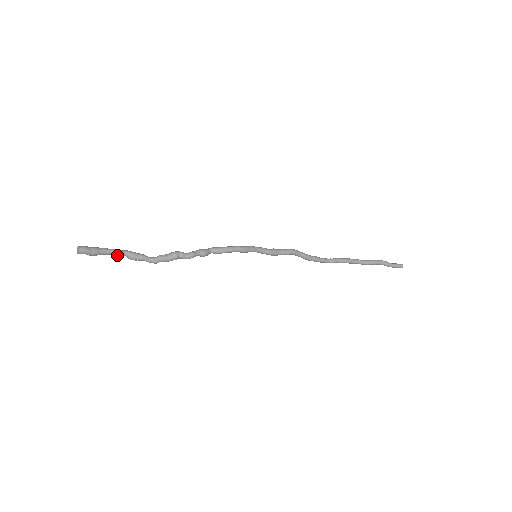
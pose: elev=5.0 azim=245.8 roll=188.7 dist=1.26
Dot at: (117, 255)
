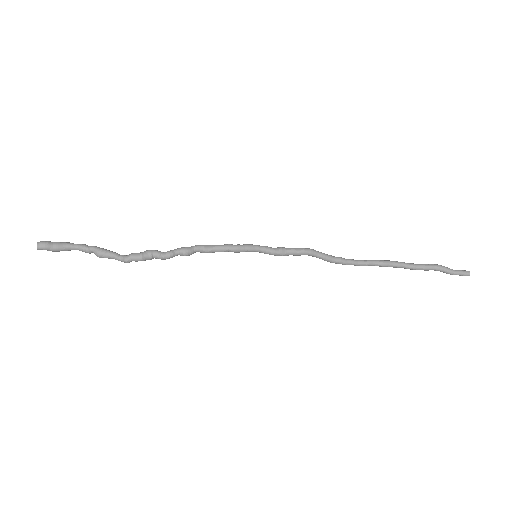
Dot at: (83, 251)
